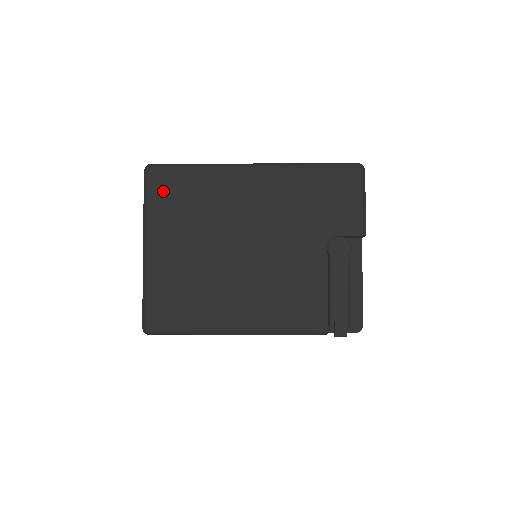
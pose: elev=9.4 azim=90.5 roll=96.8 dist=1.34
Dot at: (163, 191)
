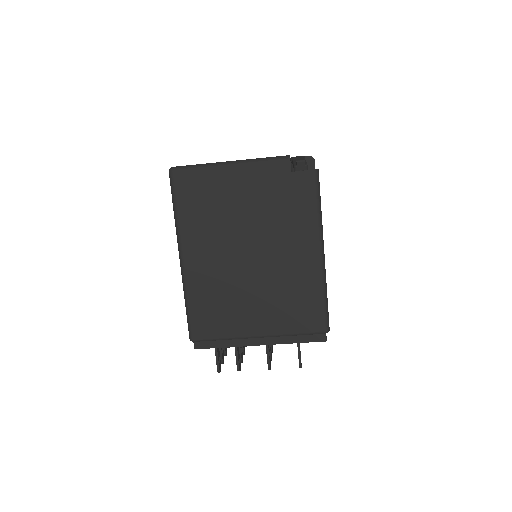
Dot at: occluded
